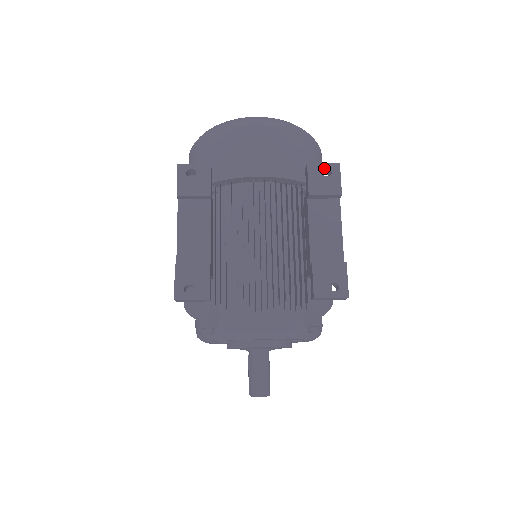
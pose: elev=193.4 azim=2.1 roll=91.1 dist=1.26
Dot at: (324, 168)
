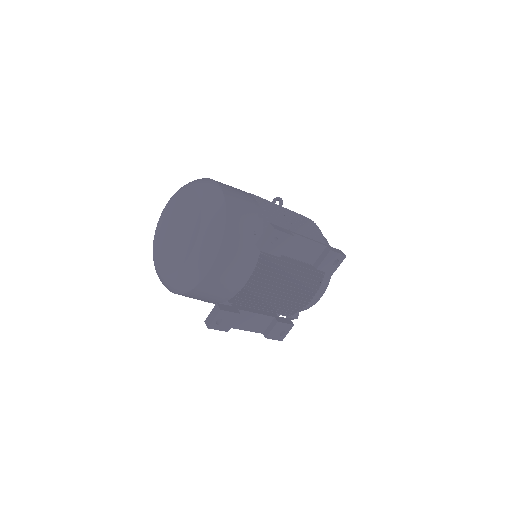
Dot at: (270, 241)
